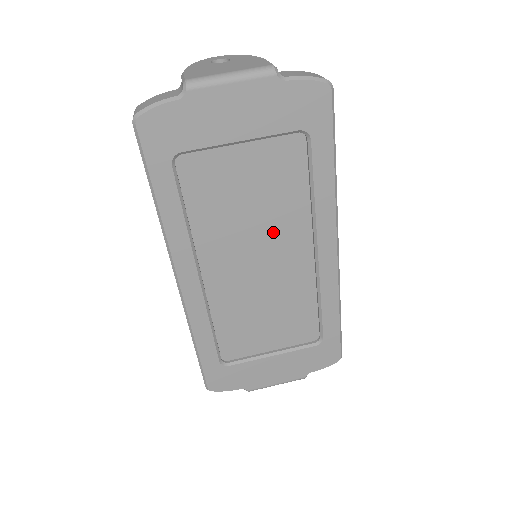
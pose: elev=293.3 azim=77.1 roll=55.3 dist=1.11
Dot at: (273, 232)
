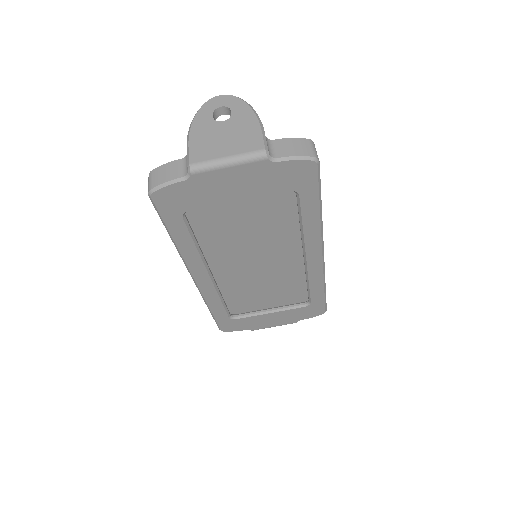
Dot at: (269, 245)
